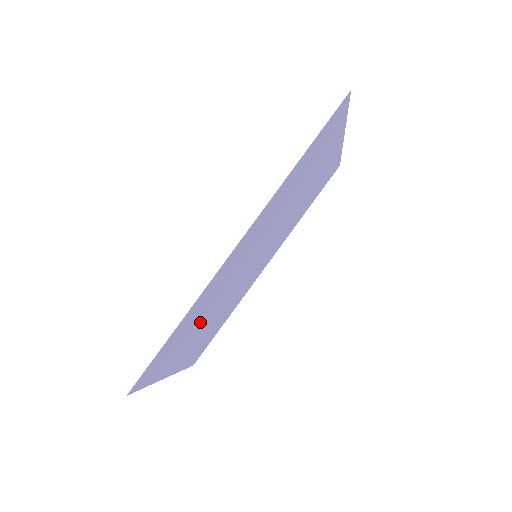
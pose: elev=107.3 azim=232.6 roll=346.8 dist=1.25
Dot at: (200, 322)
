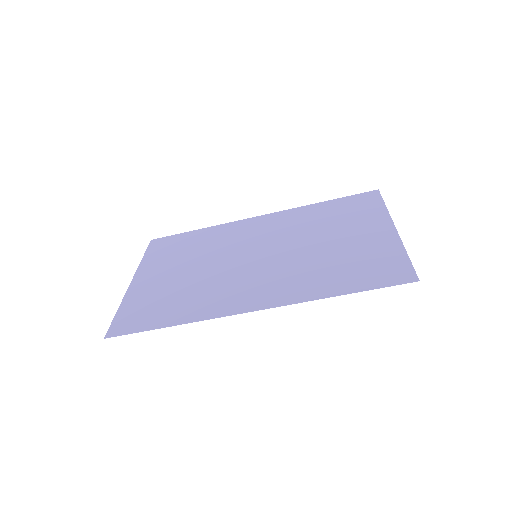
Dot at: (182, 285)
